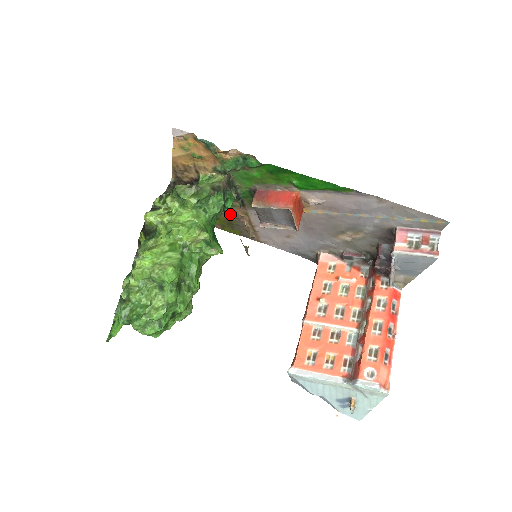
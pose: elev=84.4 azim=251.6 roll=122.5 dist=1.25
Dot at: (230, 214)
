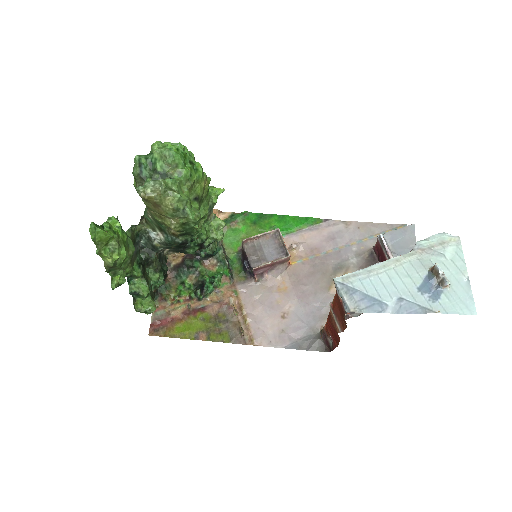
Dot at: (218, 303)
